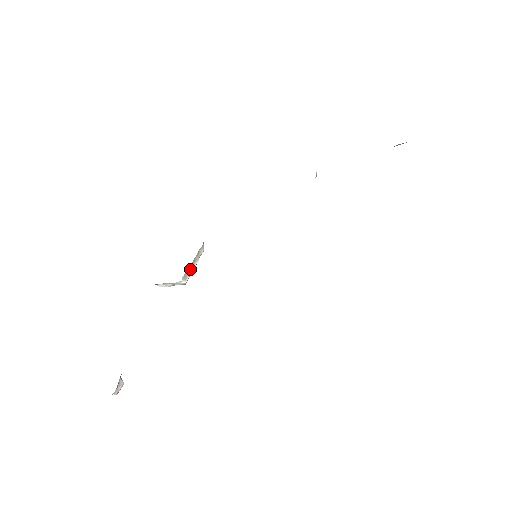
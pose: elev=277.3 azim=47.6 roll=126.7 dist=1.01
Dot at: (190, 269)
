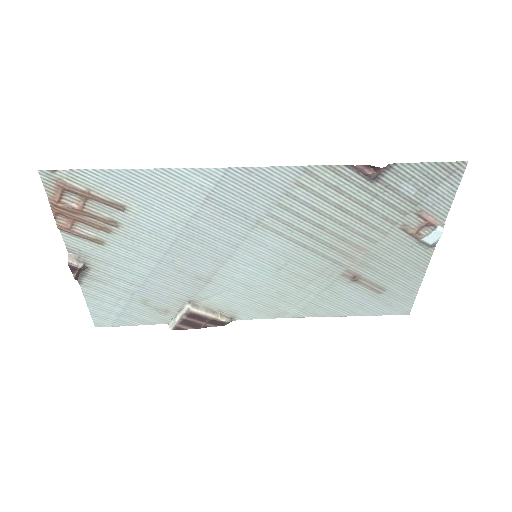
Dot at: (203, 310)
